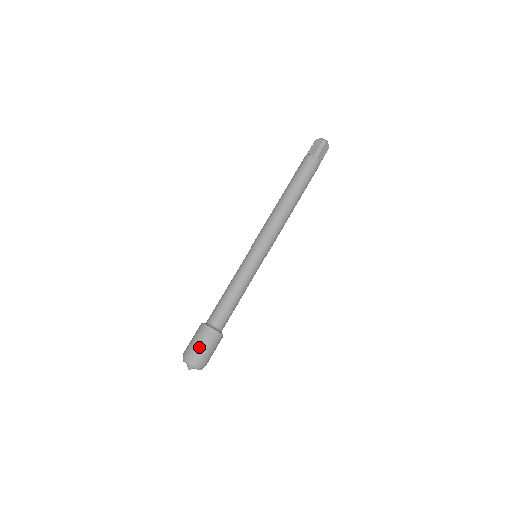
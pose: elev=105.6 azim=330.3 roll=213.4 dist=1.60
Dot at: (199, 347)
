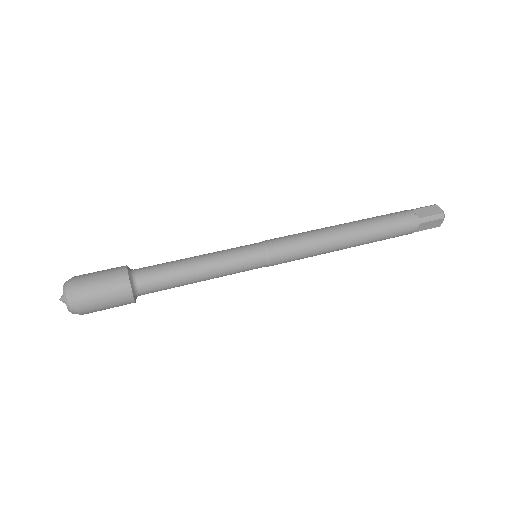
Dot at: (95, 289)
